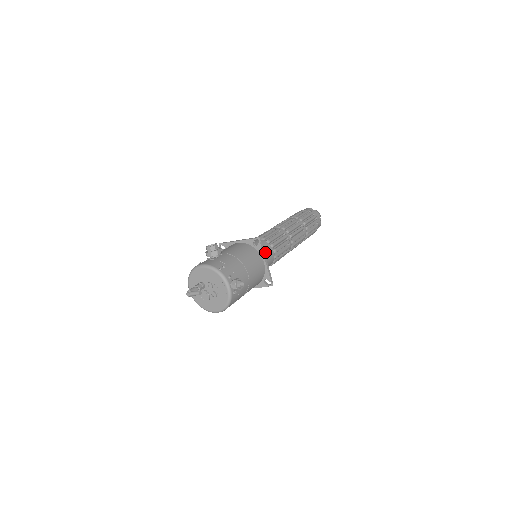
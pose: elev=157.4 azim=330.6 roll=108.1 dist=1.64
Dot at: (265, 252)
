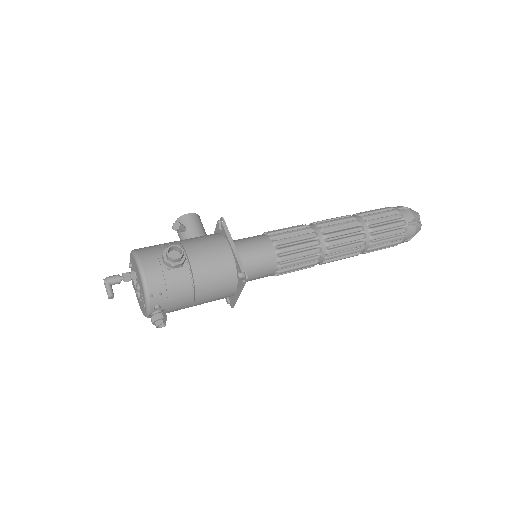
Dot at: (258, 273)
